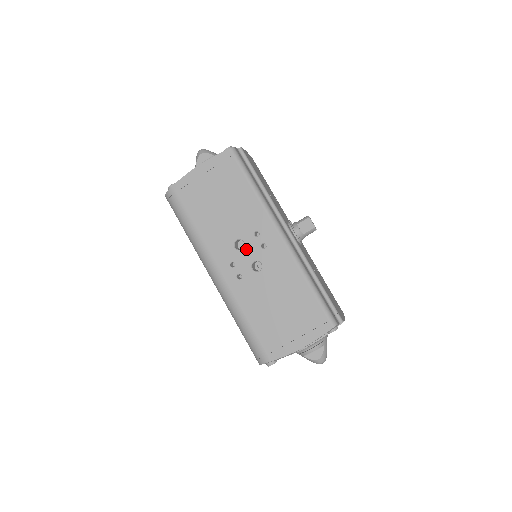
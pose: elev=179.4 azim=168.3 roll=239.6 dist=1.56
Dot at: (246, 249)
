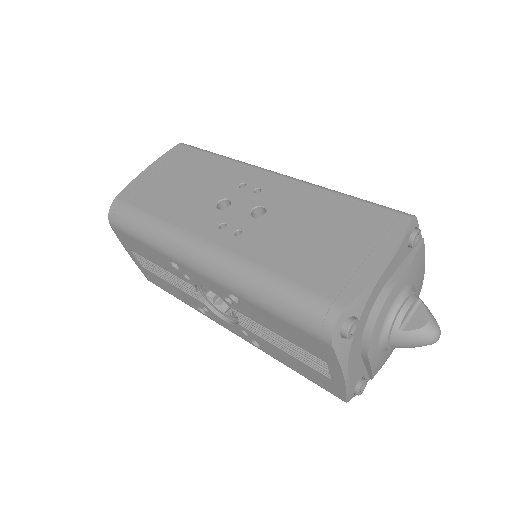
Dot at: (235, 203)
